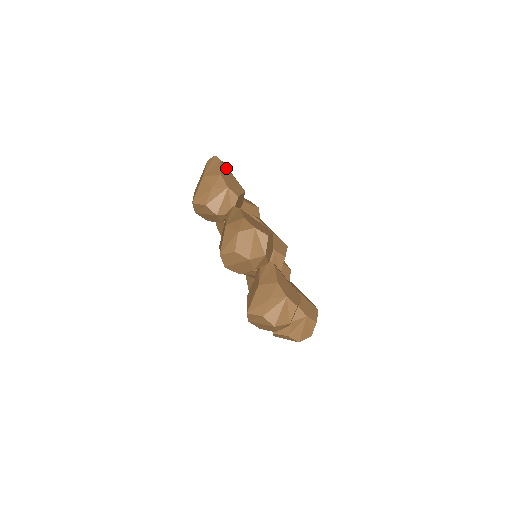
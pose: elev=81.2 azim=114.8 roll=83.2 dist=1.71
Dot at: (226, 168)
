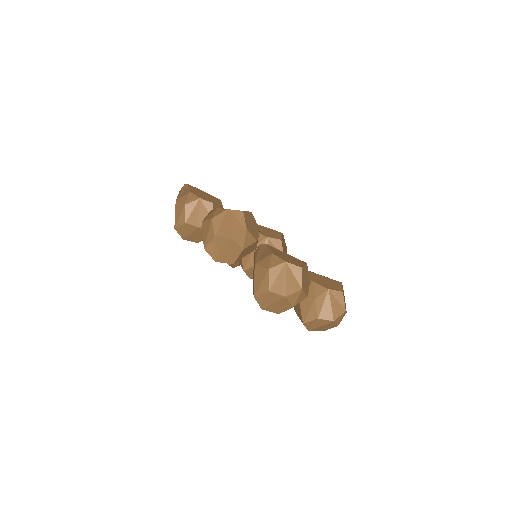
Dot at: (196, 188)
